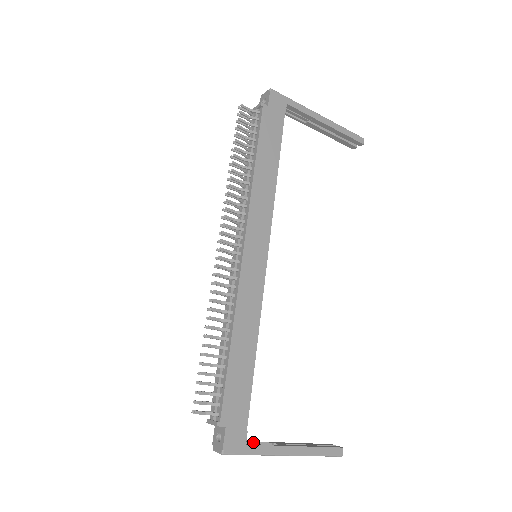
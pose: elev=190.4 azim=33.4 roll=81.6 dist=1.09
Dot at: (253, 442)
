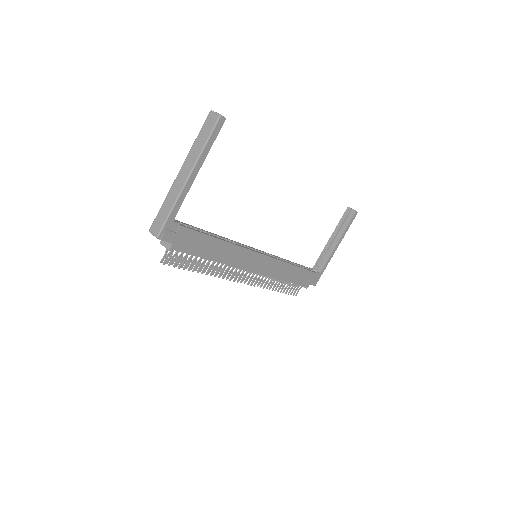
Dot at: (319, 260)
